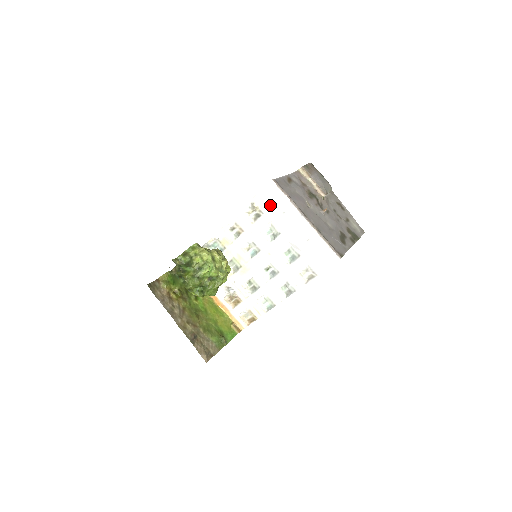
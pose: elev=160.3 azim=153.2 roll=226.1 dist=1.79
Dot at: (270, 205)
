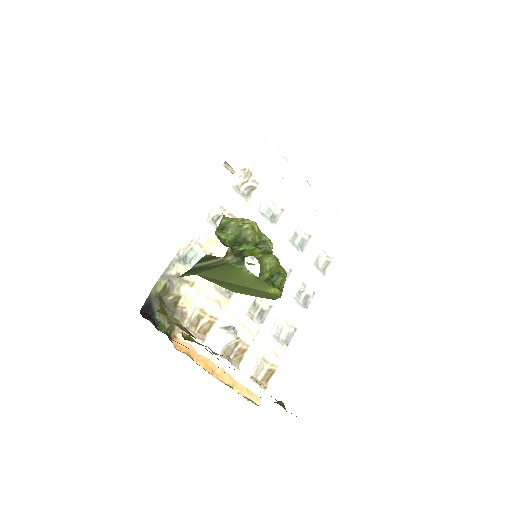
Dot at: (266, 169)
